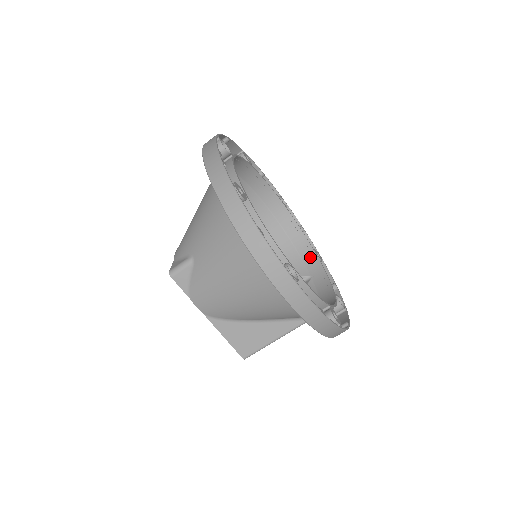
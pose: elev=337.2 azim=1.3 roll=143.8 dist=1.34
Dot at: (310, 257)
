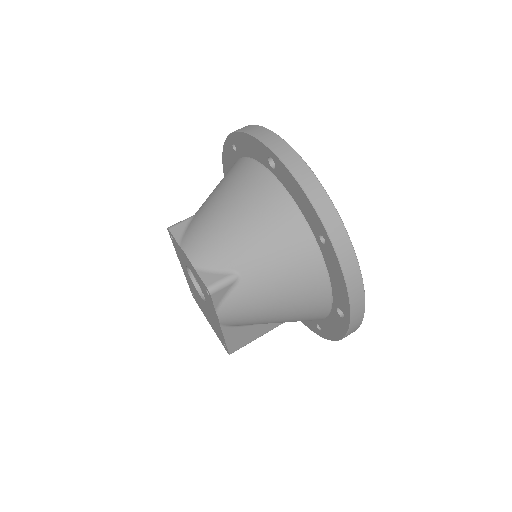
Dot at: occluded
